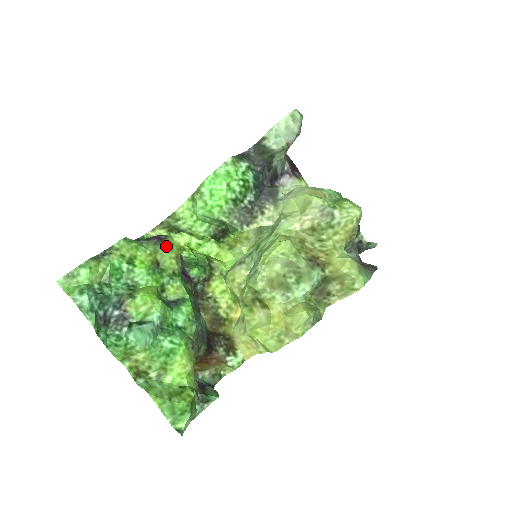
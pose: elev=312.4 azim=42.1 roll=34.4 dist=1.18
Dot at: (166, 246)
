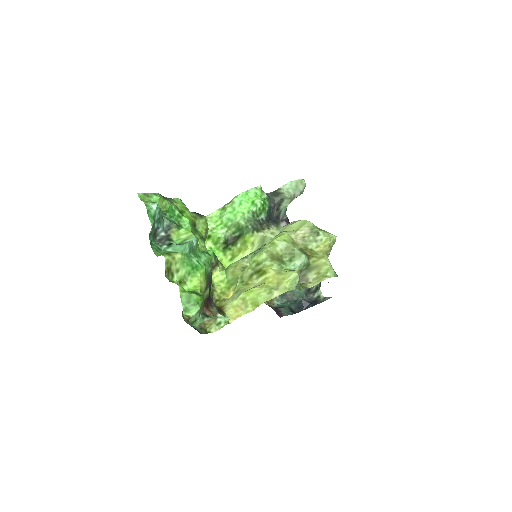
Dot at: (203, 219)
